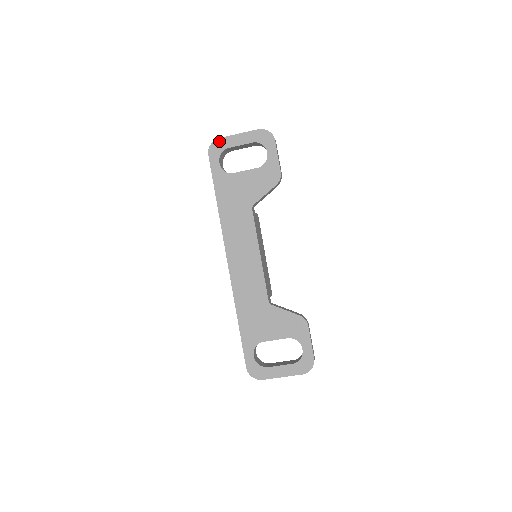
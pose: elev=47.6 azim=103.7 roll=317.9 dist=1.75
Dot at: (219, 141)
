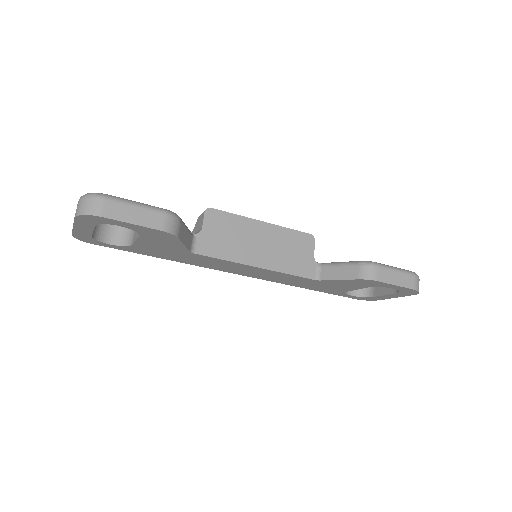
Dot at: (76, 236)
